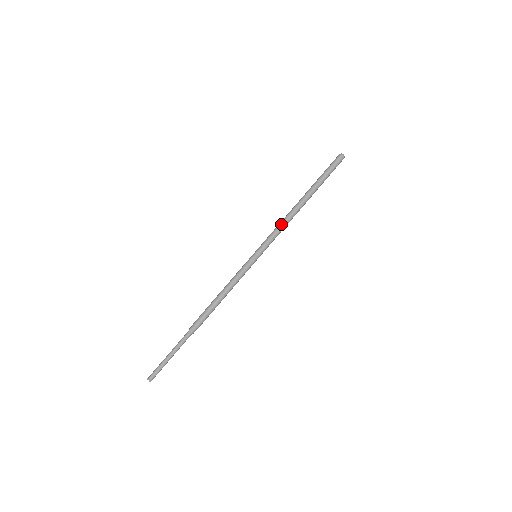
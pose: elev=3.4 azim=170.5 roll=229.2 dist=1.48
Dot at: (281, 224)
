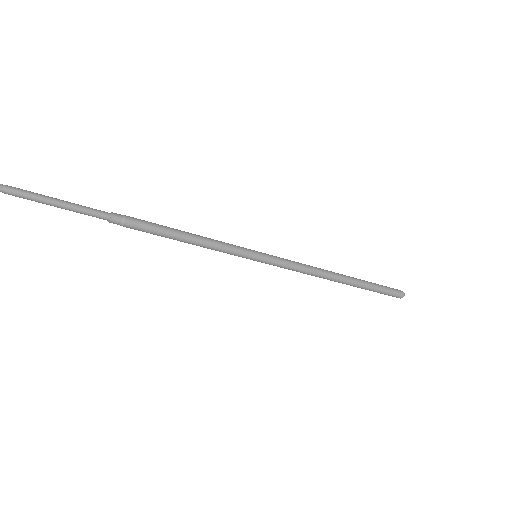
Dot at: occluded
